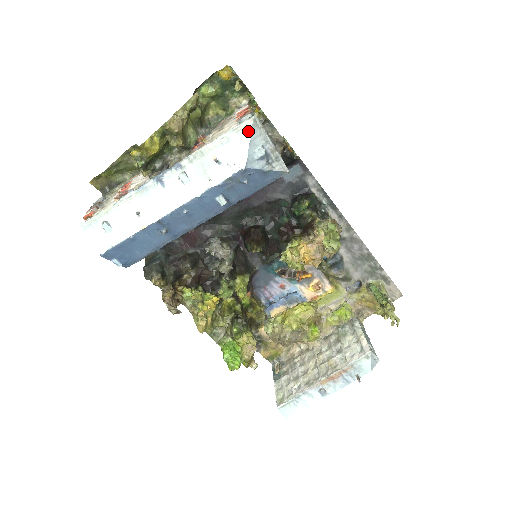
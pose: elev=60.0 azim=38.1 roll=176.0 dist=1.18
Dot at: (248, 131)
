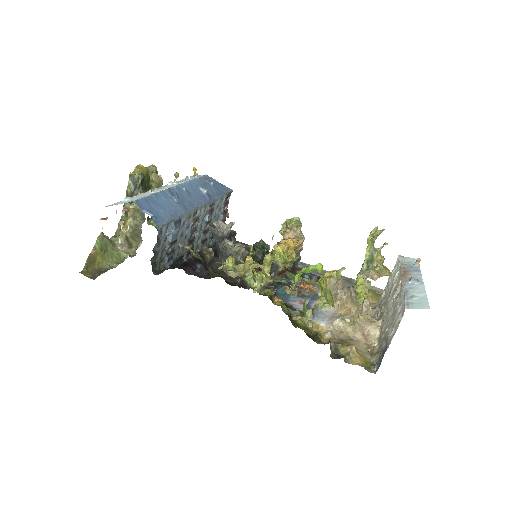
Dot at: occluded
